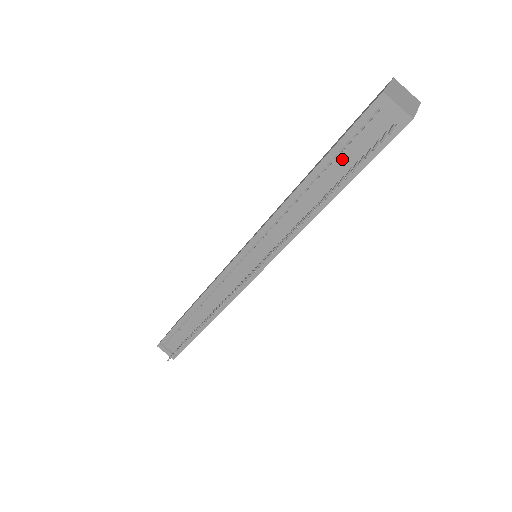
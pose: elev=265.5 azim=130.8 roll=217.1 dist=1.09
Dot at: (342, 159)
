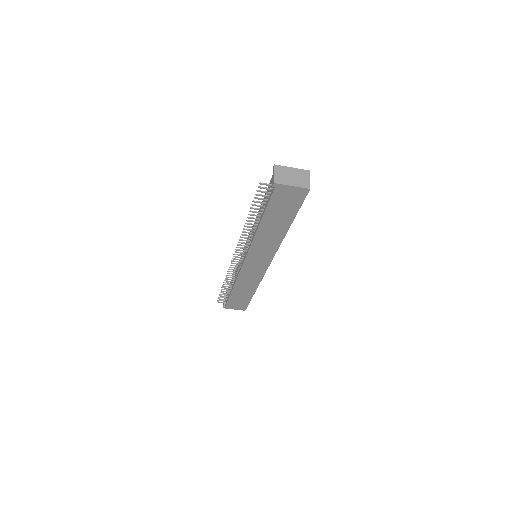
Dot at: occluded
